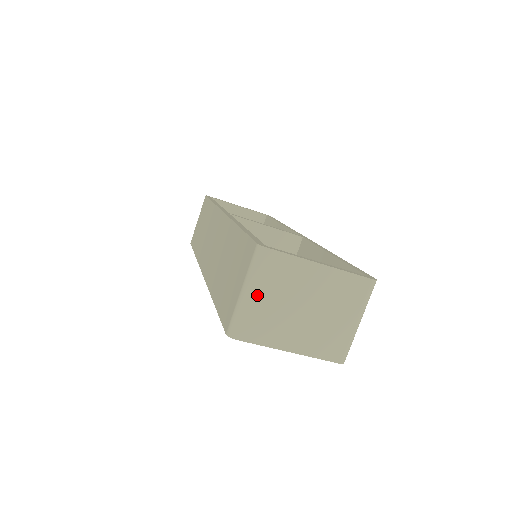
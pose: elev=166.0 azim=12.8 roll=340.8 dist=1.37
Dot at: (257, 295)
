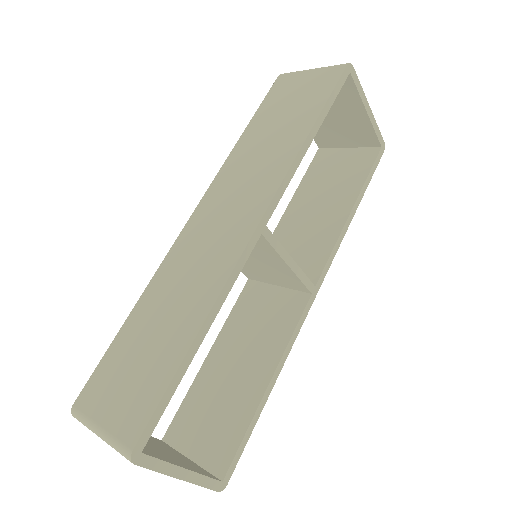
Dot at: occluded
